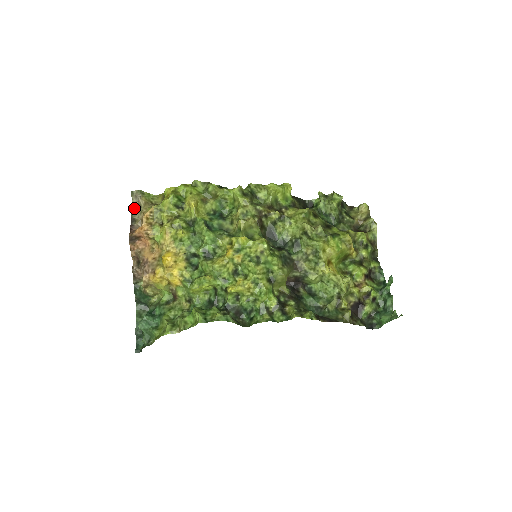
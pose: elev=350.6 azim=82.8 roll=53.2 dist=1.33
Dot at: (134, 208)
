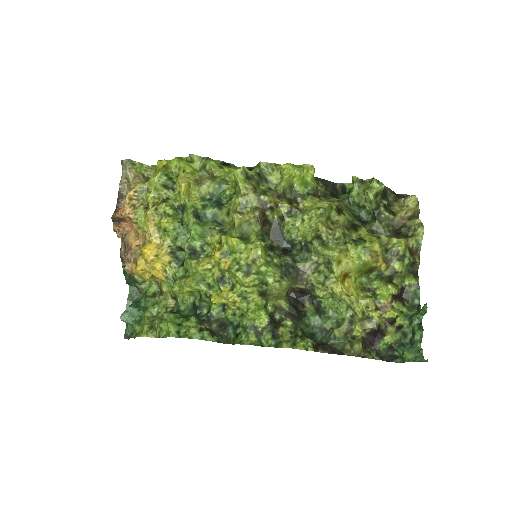
Dot at: (123, 181)
